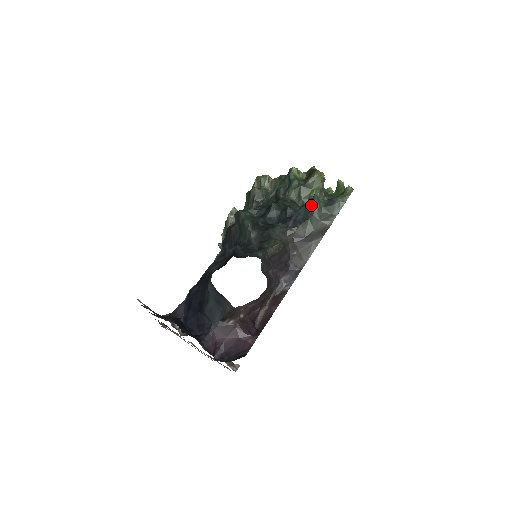
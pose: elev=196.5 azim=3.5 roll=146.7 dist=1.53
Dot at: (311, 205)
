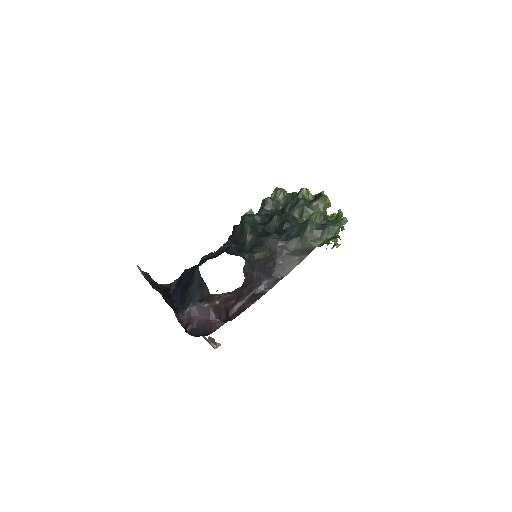
Dot at: (305, 225)
